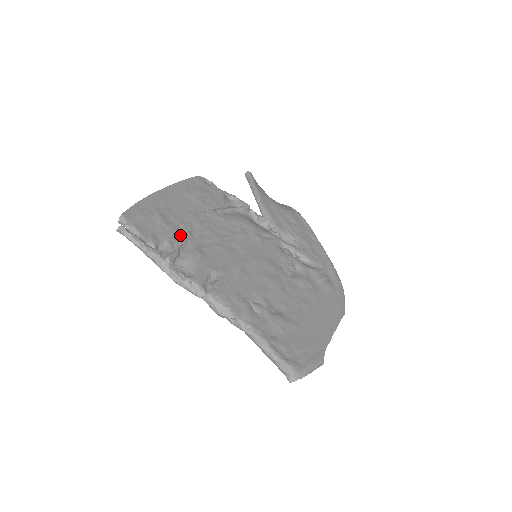
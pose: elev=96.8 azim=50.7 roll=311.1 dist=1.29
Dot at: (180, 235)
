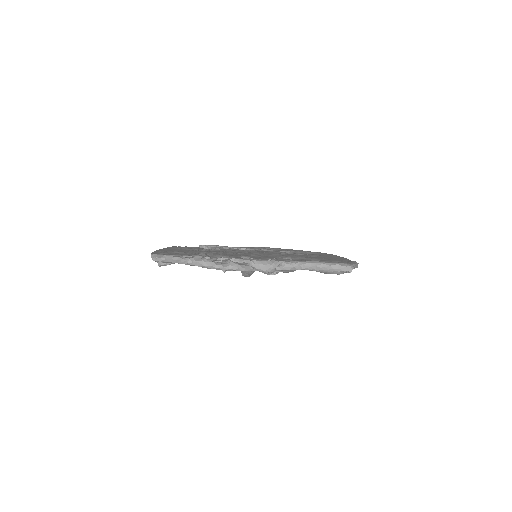
Dot at: (199, 254)
